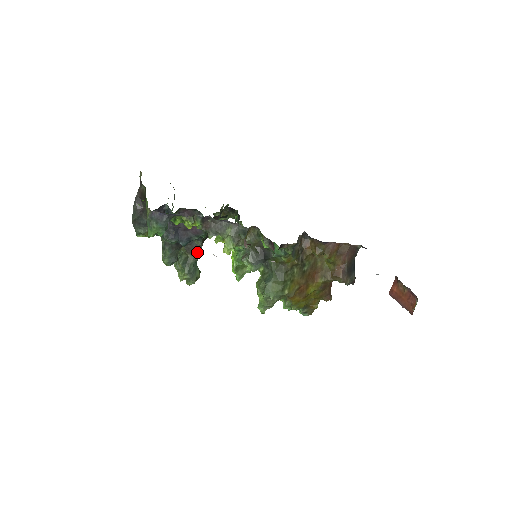
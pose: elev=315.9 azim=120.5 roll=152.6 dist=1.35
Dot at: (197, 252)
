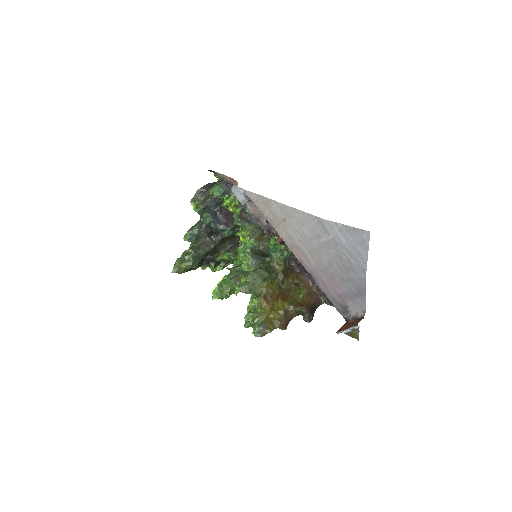
Dot at: (209, 248)
